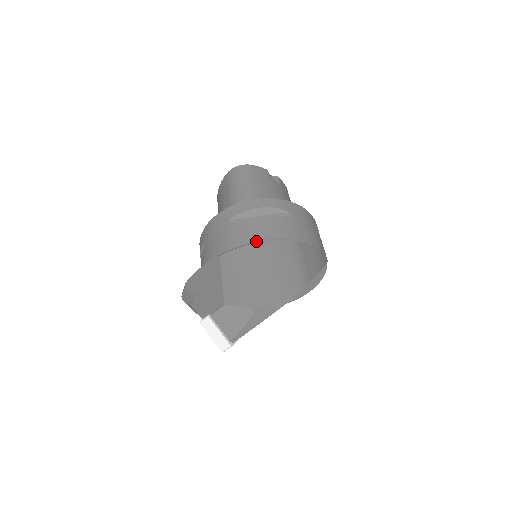
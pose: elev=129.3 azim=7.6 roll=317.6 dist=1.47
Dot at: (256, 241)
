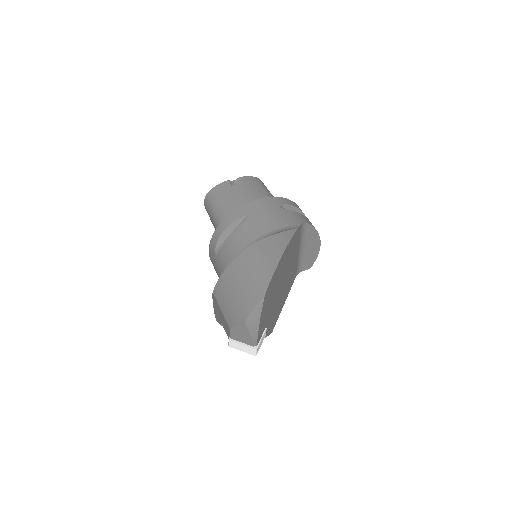
Dot at: occluded
